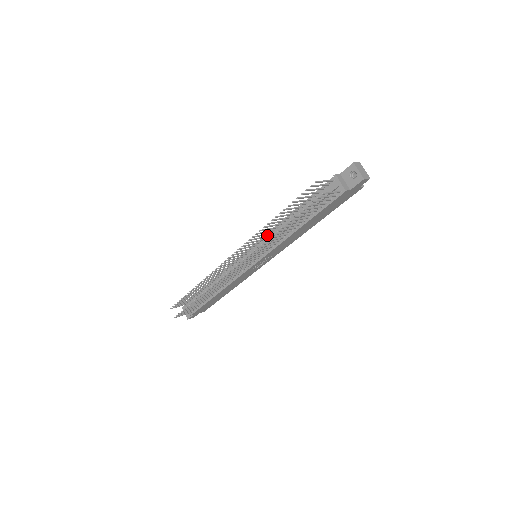
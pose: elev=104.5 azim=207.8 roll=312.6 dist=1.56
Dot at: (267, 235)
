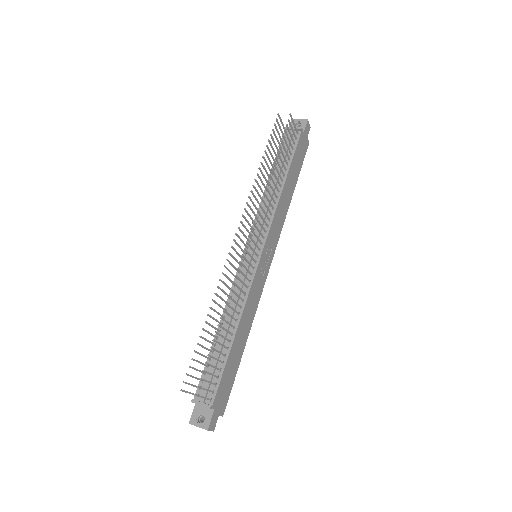
Dot at: (257, 217)
